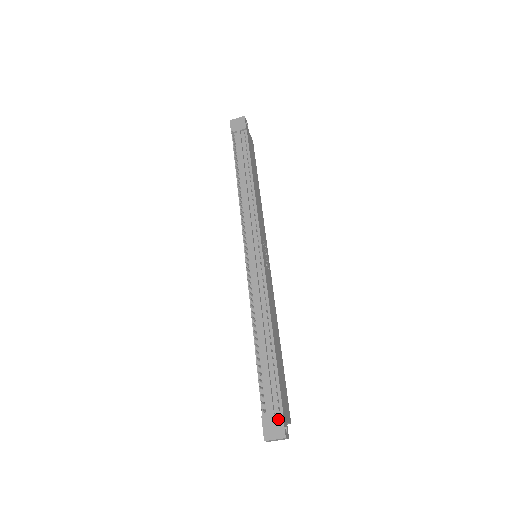
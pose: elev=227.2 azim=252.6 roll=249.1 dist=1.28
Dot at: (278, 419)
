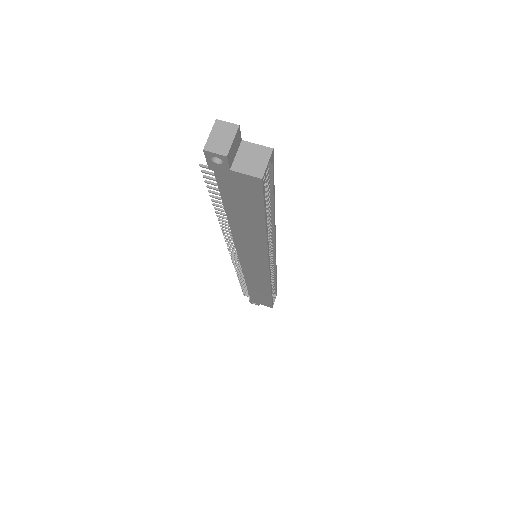
Dot at: occluded
